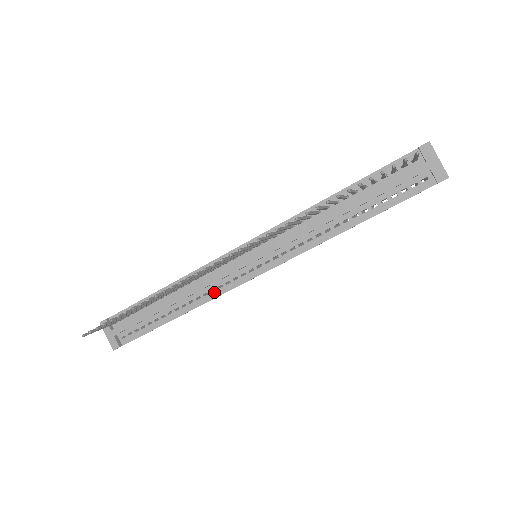
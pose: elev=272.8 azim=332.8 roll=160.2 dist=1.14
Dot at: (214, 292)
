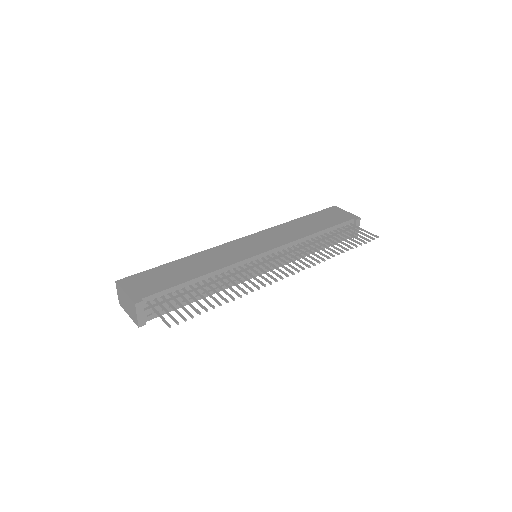
Dot at: occluded
